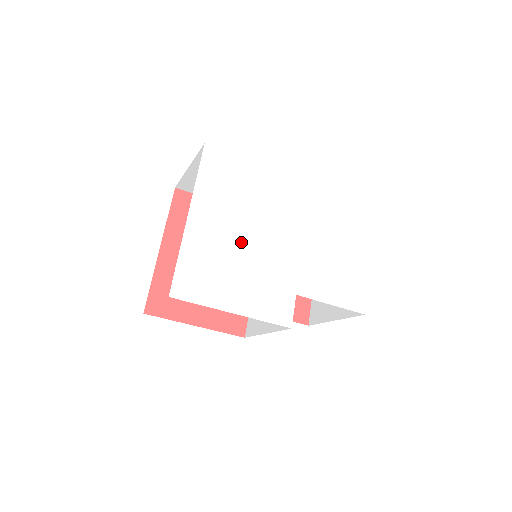
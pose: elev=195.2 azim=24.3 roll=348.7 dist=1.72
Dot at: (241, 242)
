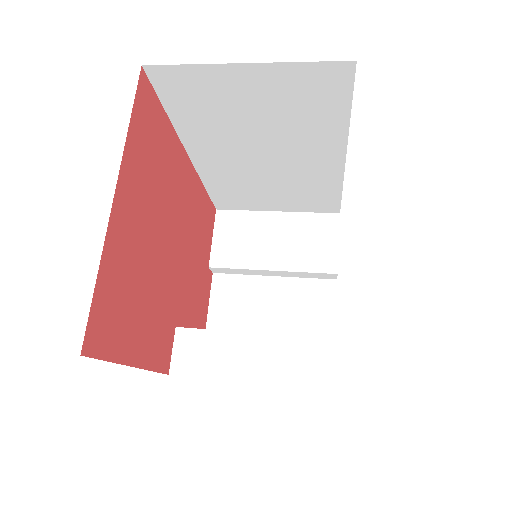
Dot at: occluded
